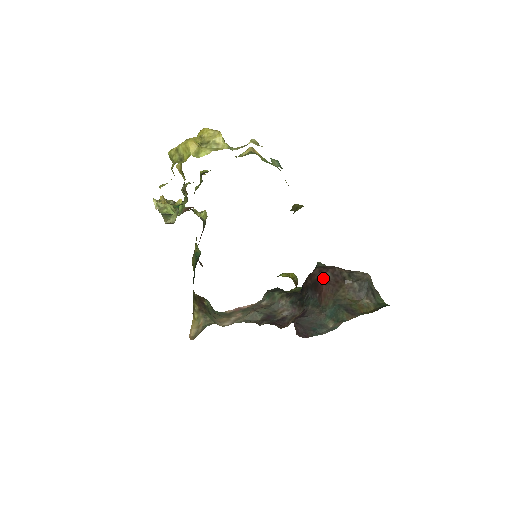
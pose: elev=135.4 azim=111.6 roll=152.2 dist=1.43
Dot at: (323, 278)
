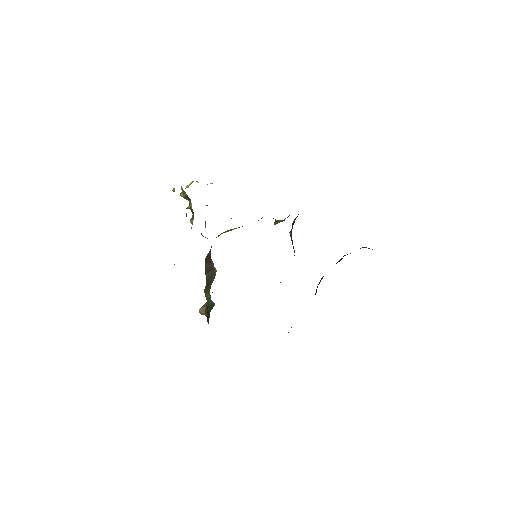
Dot at: occluded
